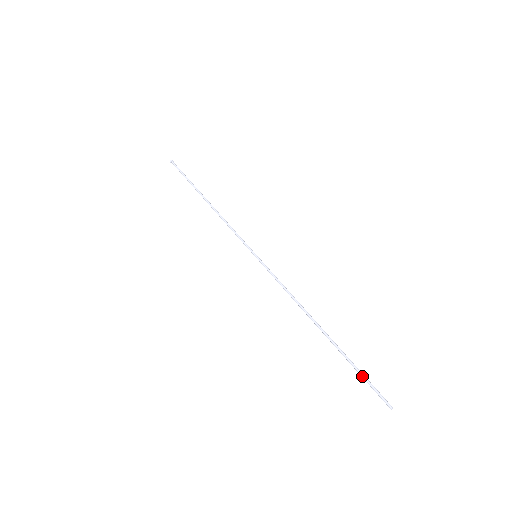
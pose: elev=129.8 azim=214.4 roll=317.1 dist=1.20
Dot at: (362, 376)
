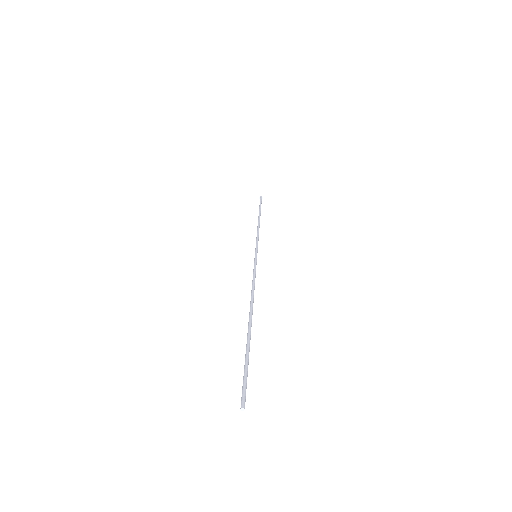
Dot at: (244, 366)
